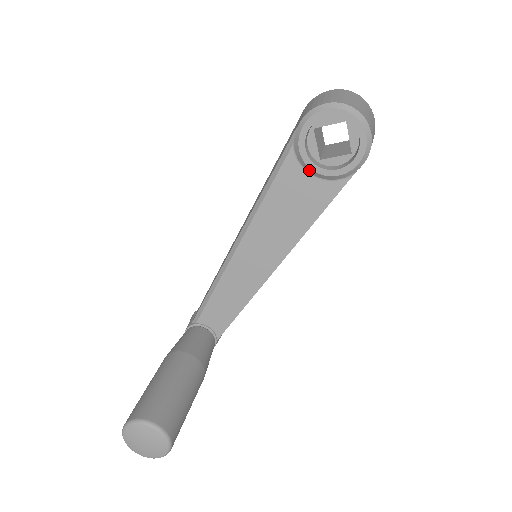
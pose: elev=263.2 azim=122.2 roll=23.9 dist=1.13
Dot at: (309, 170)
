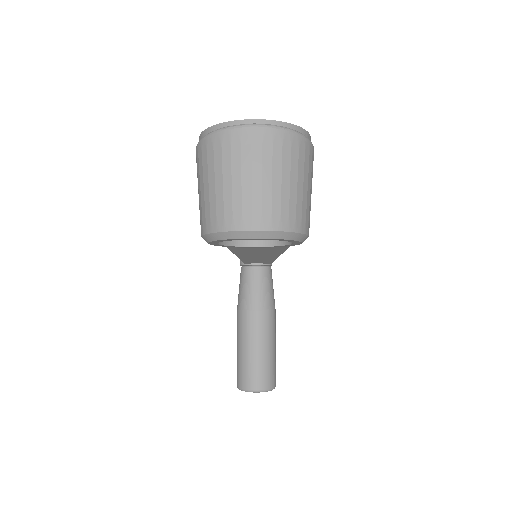
Dot at: occluded
